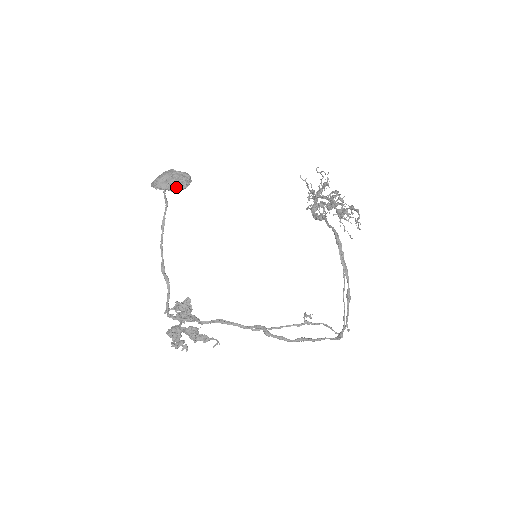
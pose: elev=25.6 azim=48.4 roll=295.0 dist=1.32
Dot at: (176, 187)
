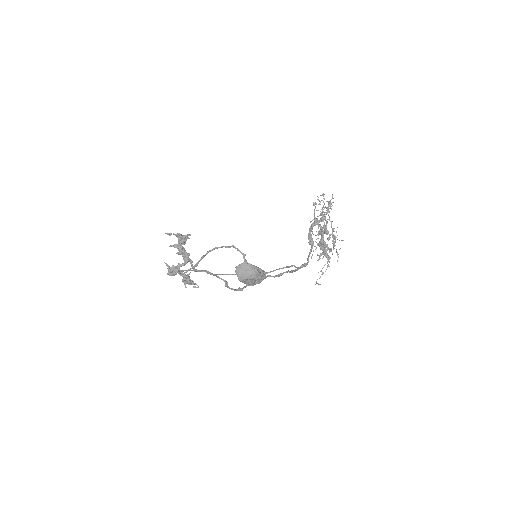
Dot at: occluded
